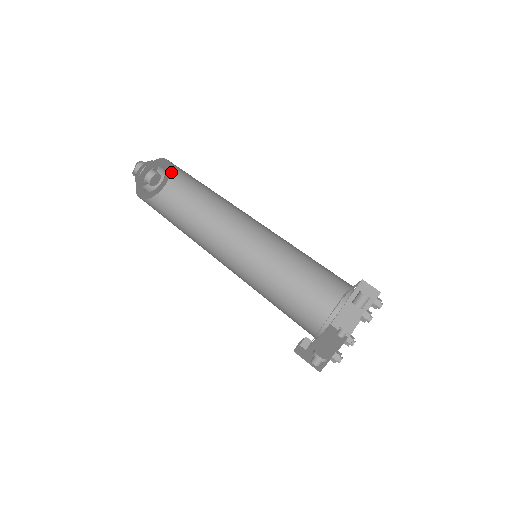
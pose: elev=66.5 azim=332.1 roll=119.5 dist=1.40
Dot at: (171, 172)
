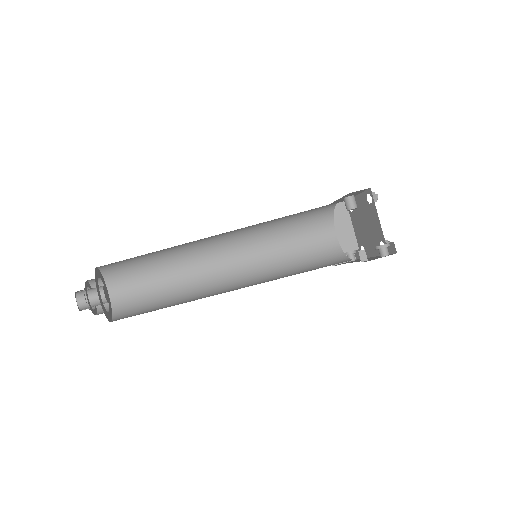
Dot at: (106, 284)
